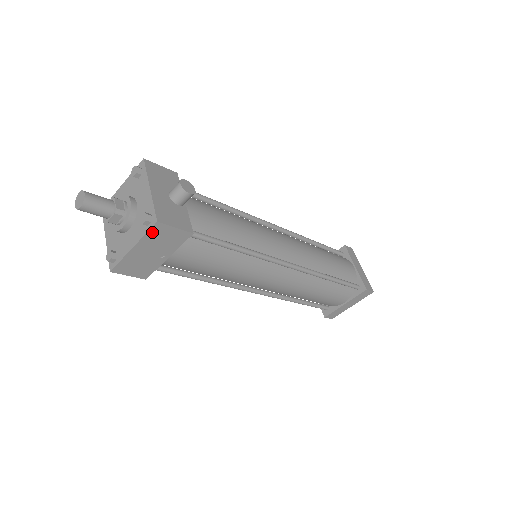
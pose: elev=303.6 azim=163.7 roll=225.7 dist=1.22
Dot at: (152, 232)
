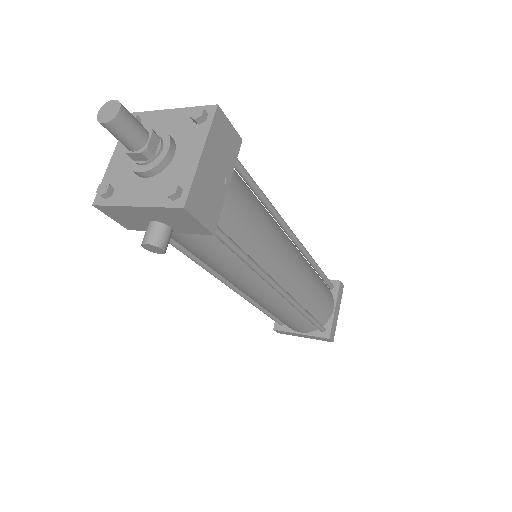
Dot at: (215, 125)
